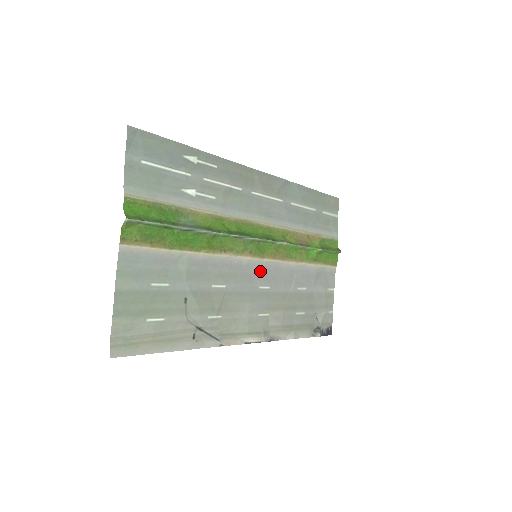
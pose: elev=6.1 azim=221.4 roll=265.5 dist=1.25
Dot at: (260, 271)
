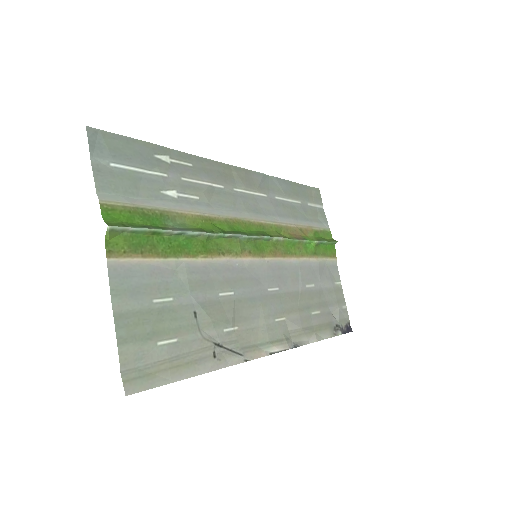
Dot at: (264, 272)
